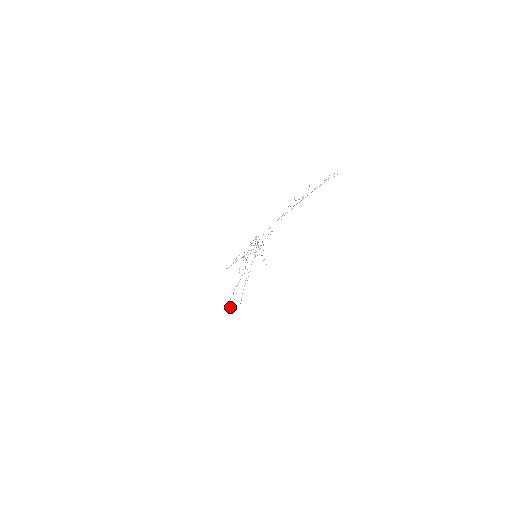
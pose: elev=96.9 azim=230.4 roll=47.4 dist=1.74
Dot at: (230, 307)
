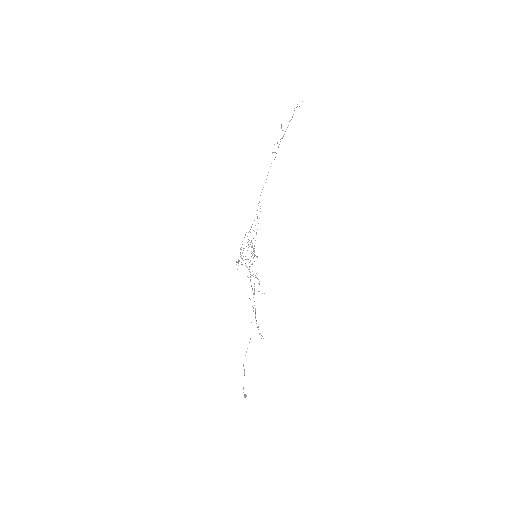
Dot at: occluded
